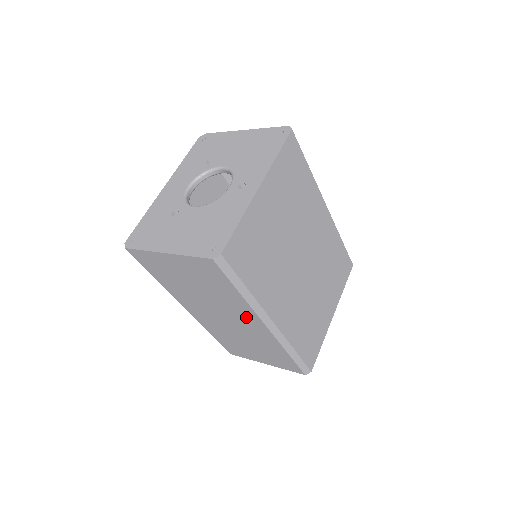
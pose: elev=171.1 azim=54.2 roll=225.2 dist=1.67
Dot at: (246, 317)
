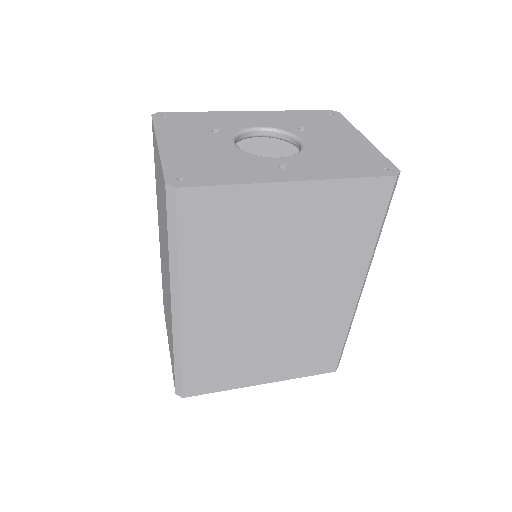
Dot at: (168, 281)
